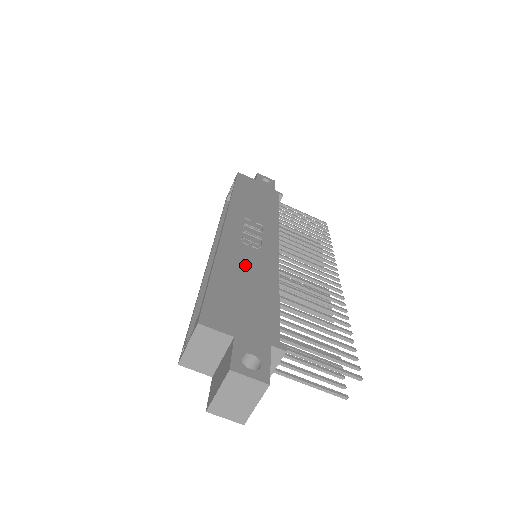
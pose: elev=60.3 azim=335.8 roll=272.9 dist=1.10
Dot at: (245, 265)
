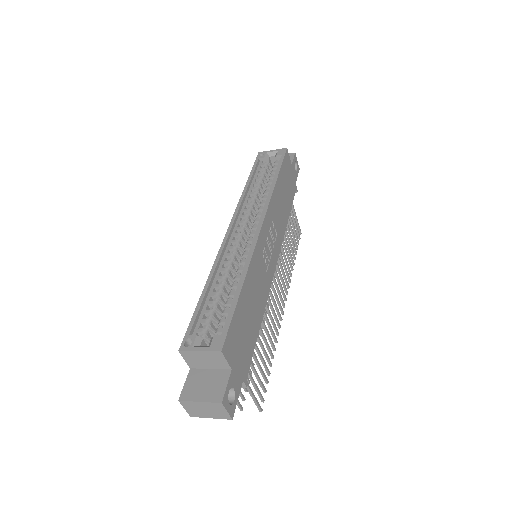
Dot at: (257, 286)
